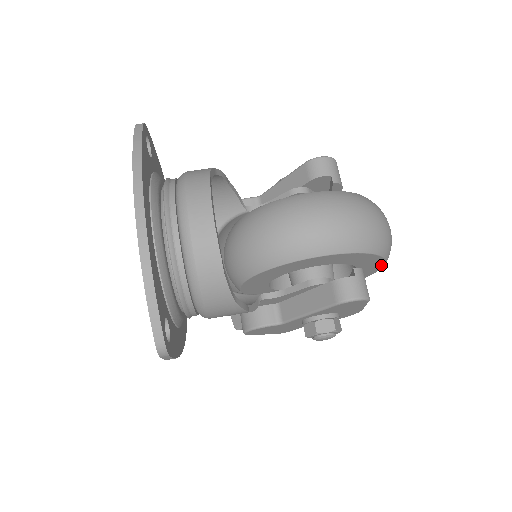
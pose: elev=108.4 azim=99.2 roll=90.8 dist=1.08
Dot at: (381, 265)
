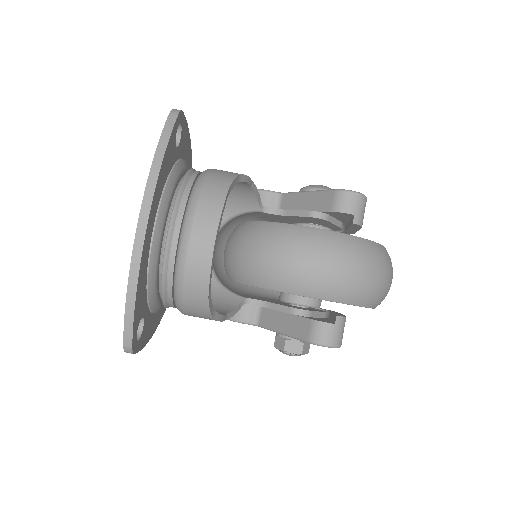
Dot at: occluded
